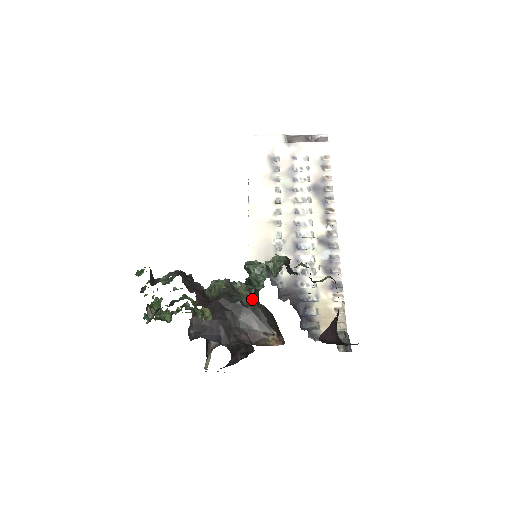
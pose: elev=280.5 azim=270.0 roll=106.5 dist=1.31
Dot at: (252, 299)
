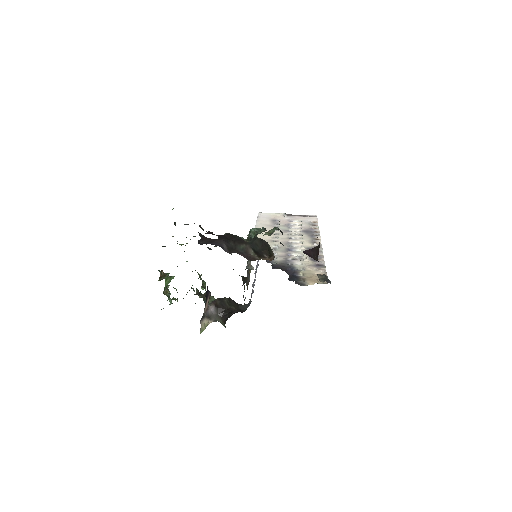
Dot at: occluded
